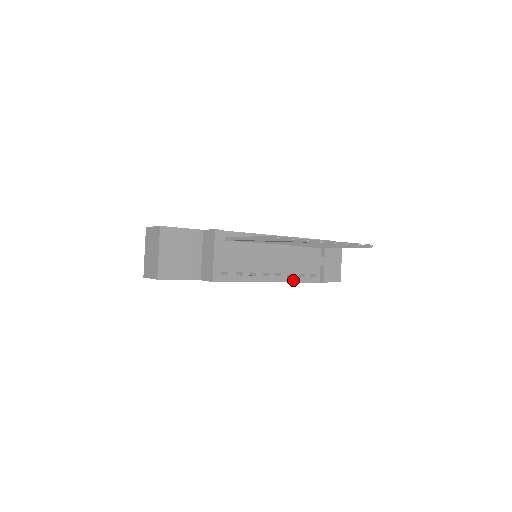
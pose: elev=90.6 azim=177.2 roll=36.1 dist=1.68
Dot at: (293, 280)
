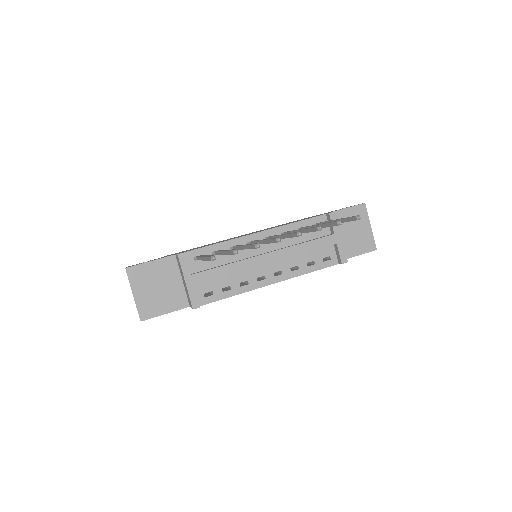
Dot at: (300, 273)
